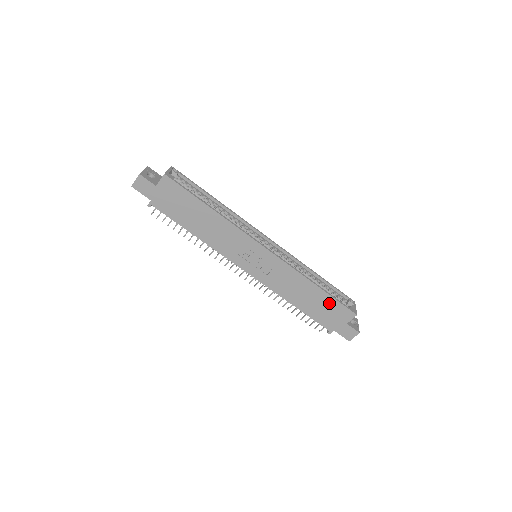
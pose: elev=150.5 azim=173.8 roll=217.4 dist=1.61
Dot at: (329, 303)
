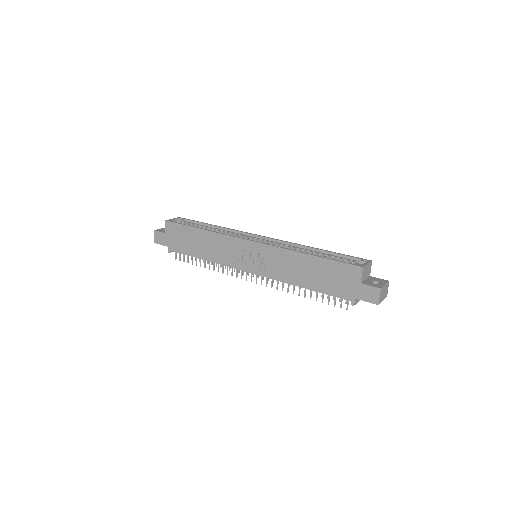
Dot at: (329, 268)
